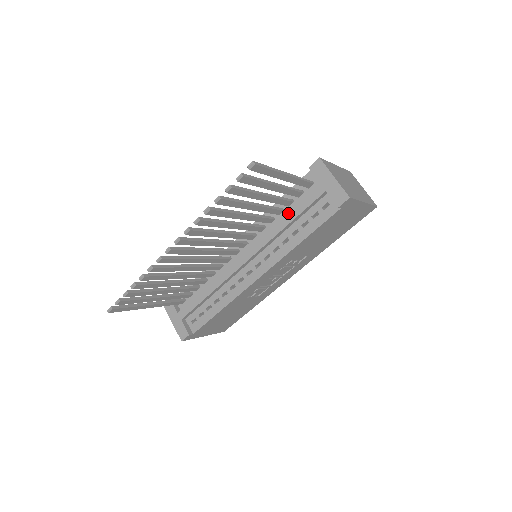
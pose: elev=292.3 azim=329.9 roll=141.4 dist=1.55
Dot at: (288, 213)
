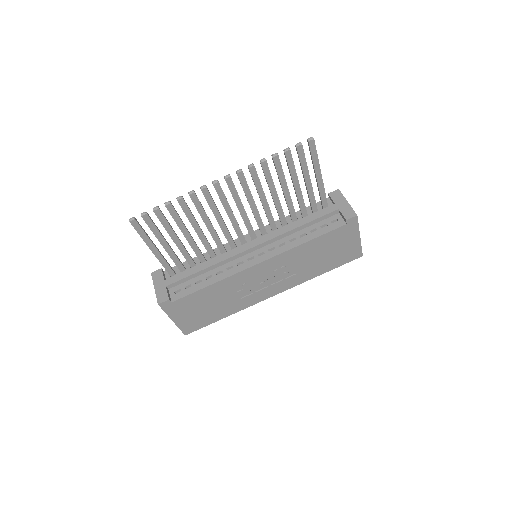
Dot at: (302, 219)
